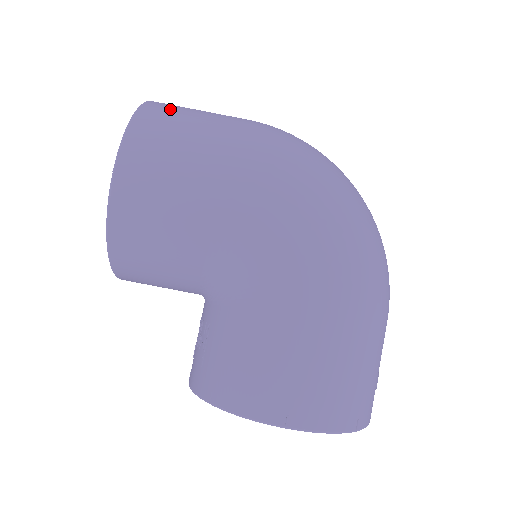
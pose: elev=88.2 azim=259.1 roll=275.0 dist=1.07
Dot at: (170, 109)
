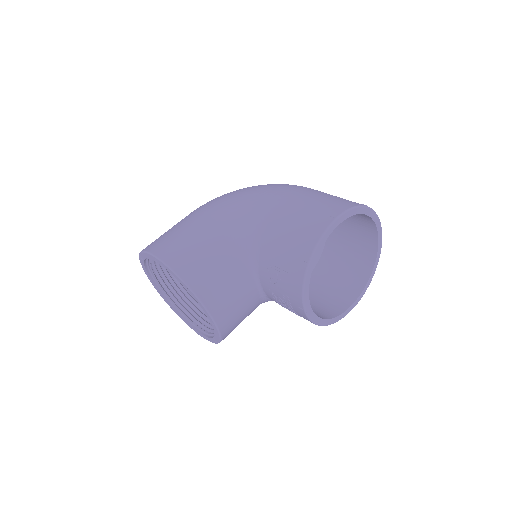
Dot at: occluded
